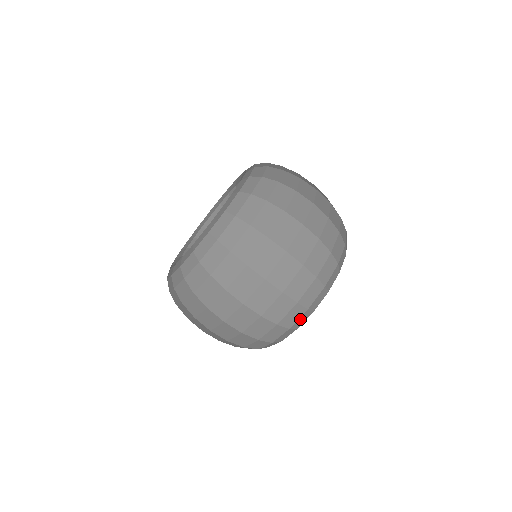
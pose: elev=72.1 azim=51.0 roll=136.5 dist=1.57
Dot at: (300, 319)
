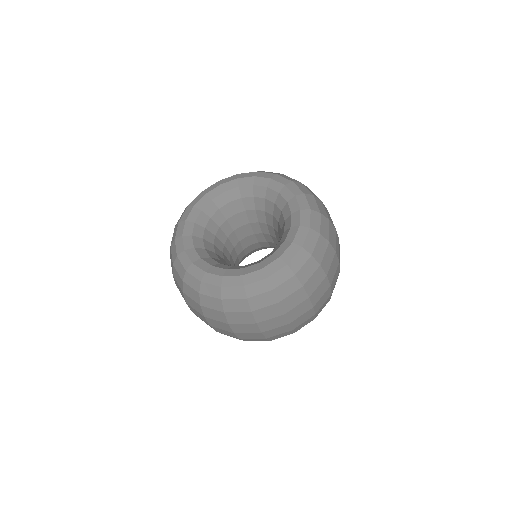
Dot at: occluded
